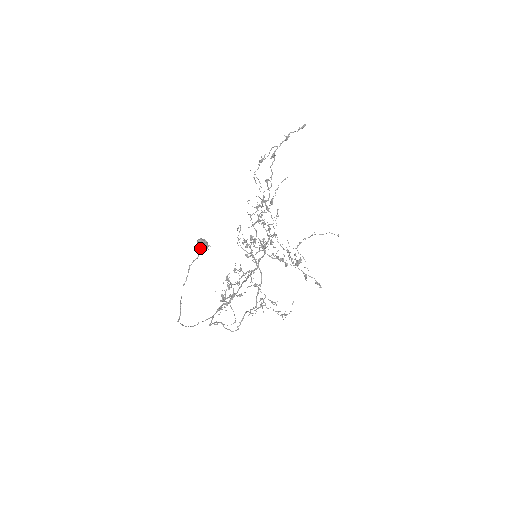
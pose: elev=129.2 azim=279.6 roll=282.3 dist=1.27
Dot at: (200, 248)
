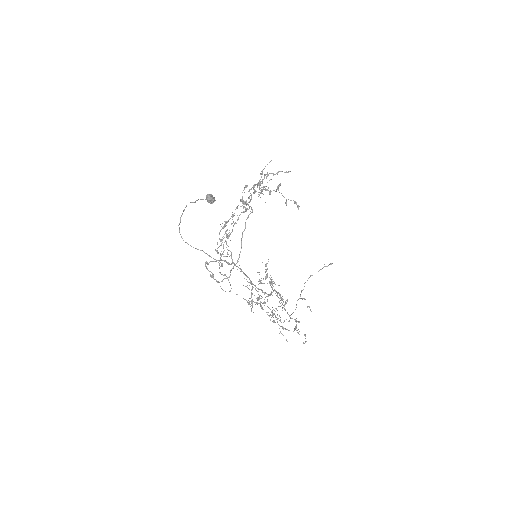
Dot at: (208, 195)
